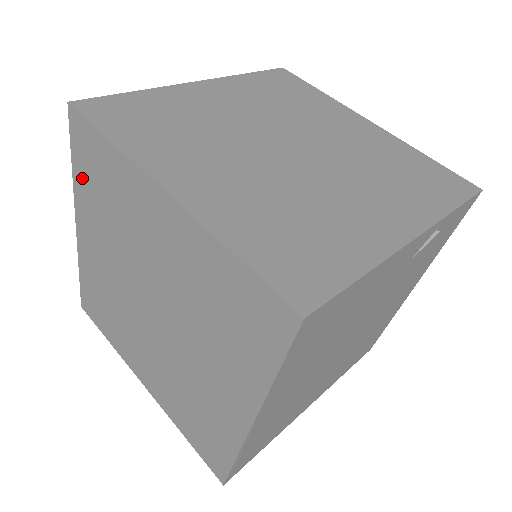
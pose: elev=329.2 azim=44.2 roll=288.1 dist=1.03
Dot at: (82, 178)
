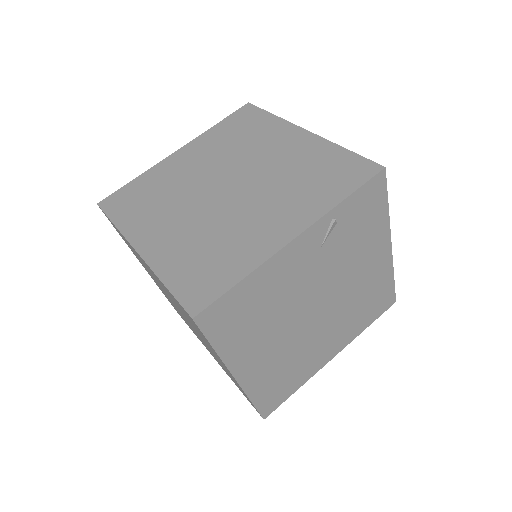
Dot at: occluded
